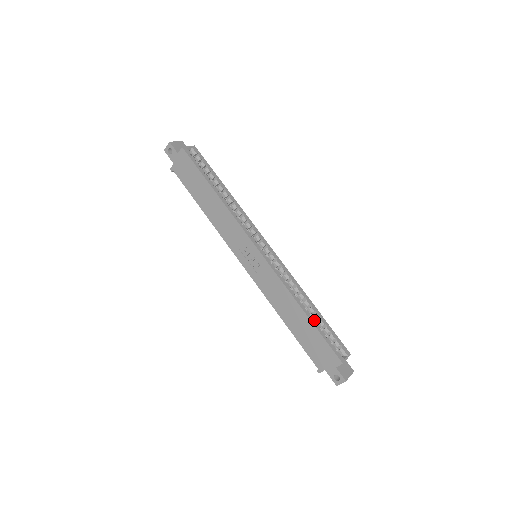
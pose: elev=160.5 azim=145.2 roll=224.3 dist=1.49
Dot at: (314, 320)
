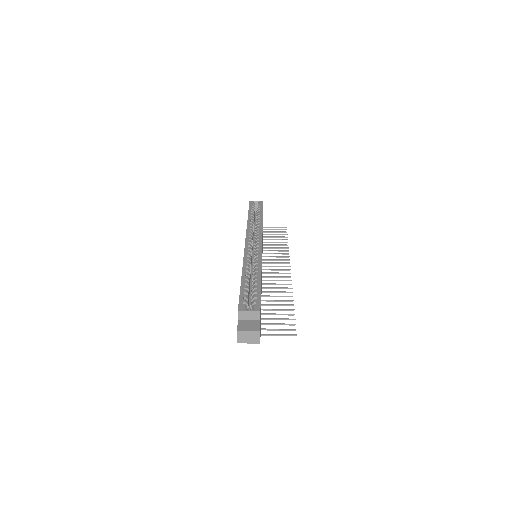
Dot at: (246, 282)
